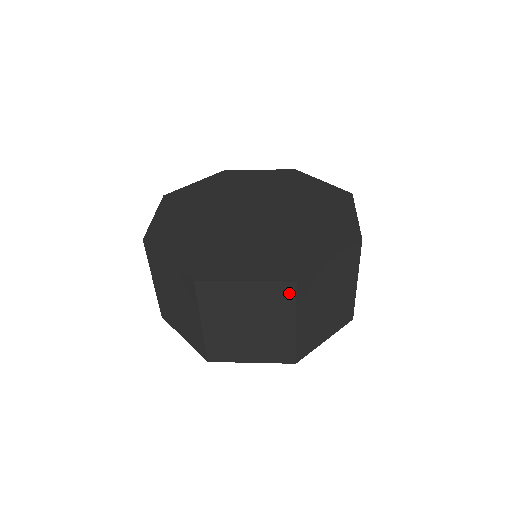
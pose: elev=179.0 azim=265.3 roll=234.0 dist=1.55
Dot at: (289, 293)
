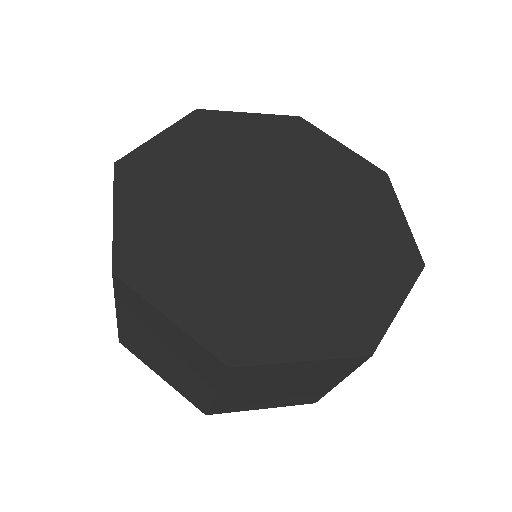
Dot at: occluded
